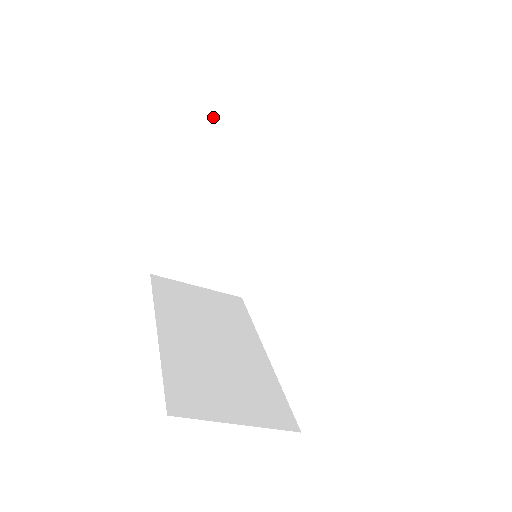
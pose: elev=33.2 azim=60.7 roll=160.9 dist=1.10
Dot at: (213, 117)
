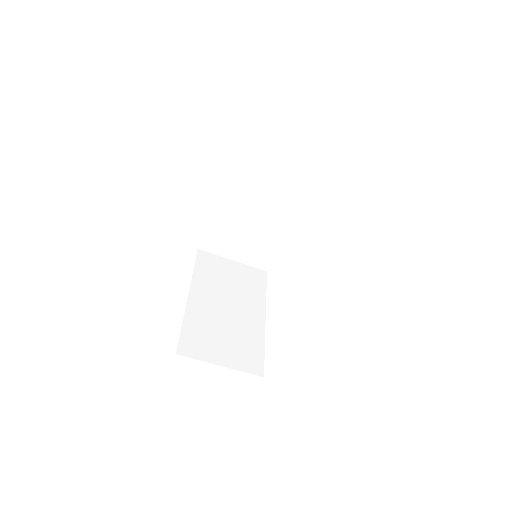
Dot at: (197, 254)
